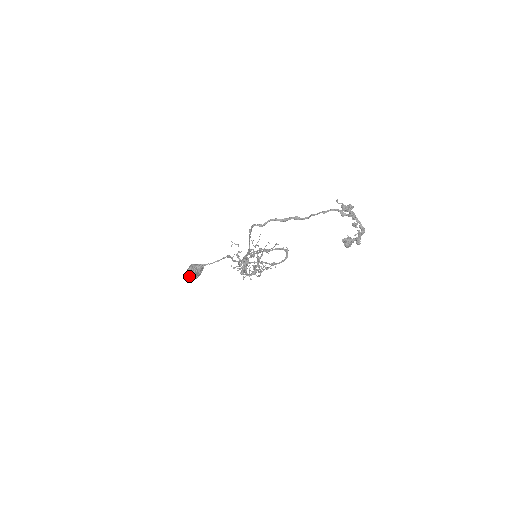
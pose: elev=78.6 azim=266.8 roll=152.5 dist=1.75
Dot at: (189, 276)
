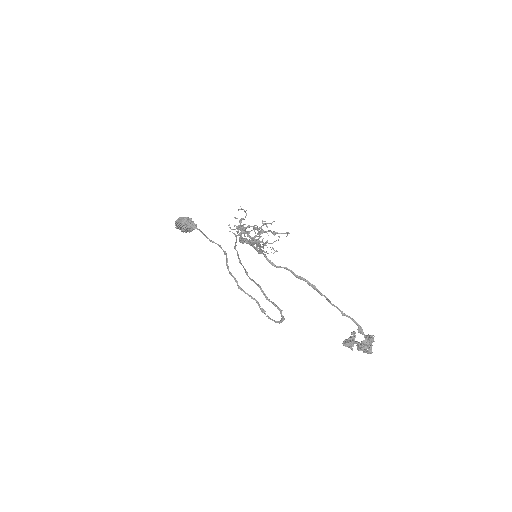
Dot at: occluded
